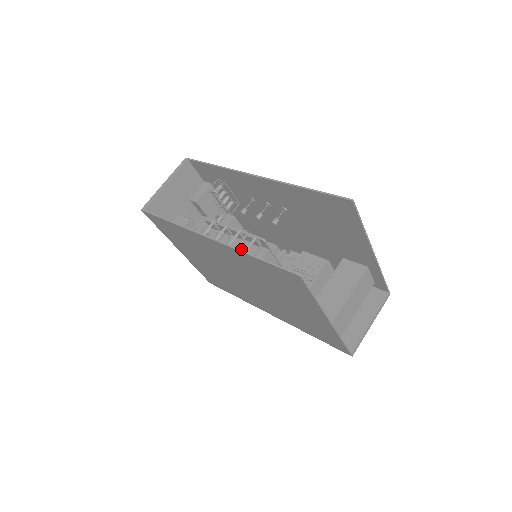
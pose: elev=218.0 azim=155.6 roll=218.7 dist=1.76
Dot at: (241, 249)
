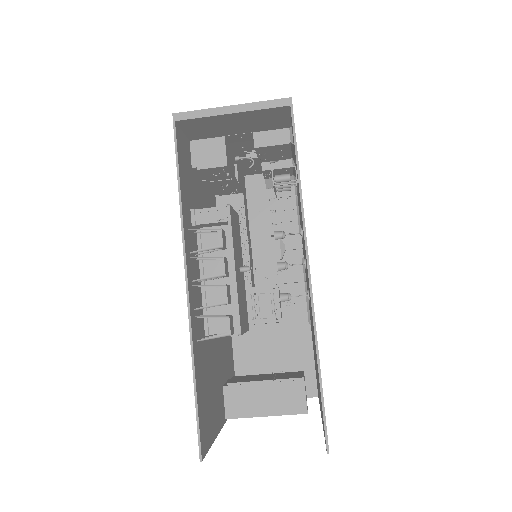
Dot at: (222, 293)
